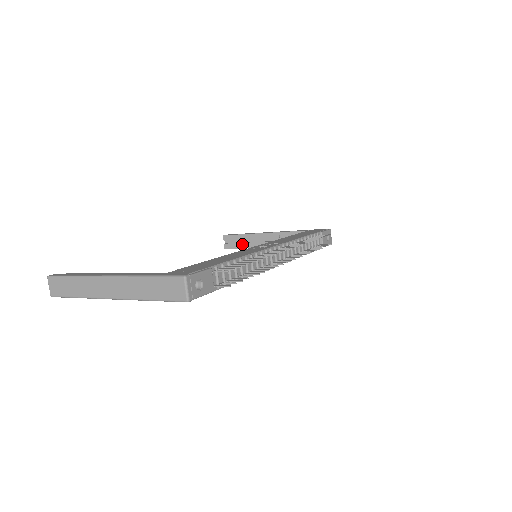
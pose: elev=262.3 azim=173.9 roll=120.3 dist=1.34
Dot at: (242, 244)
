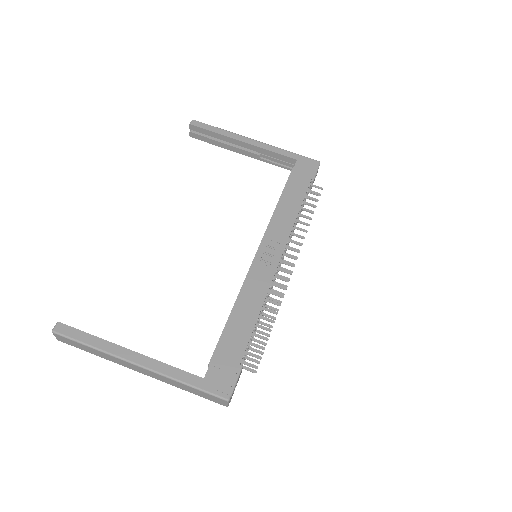
Dot at: (213, 141)
